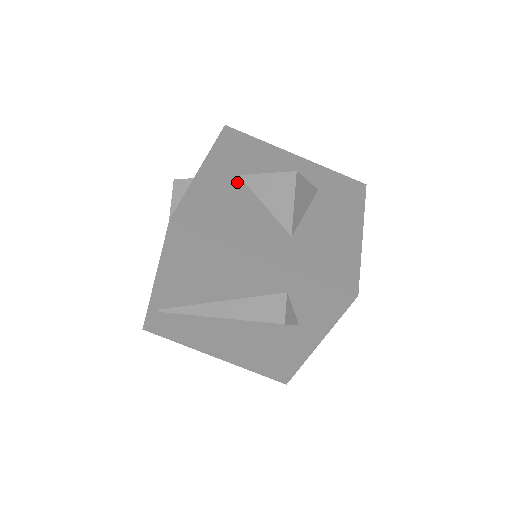
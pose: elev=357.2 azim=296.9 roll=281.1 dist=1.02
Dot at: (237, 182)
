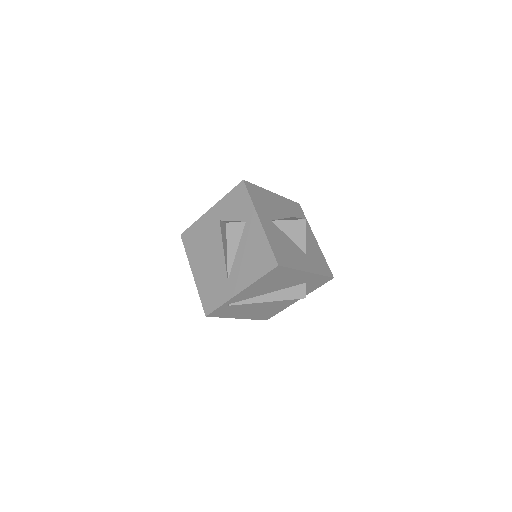
Dot at: (275, 226)
